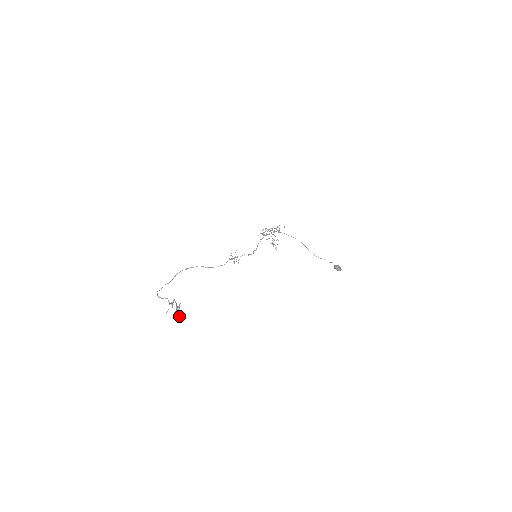
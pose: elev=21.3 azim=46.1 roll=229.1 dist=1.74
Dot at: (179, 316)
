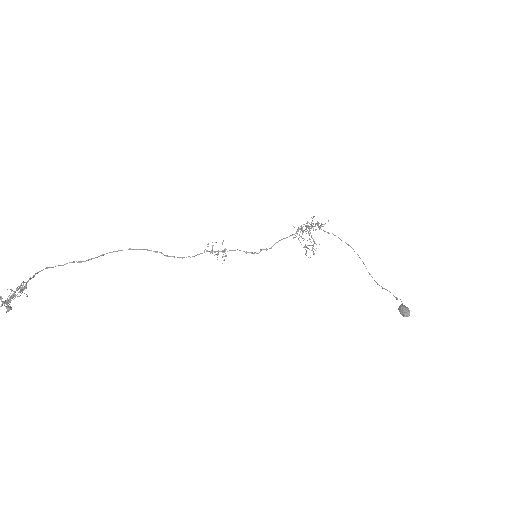
Dot at: (7, 310)
